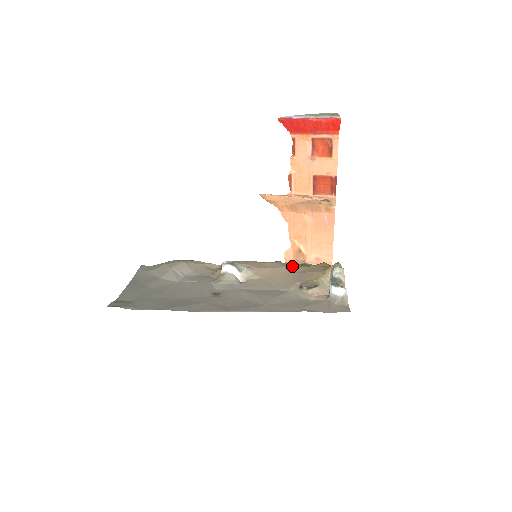
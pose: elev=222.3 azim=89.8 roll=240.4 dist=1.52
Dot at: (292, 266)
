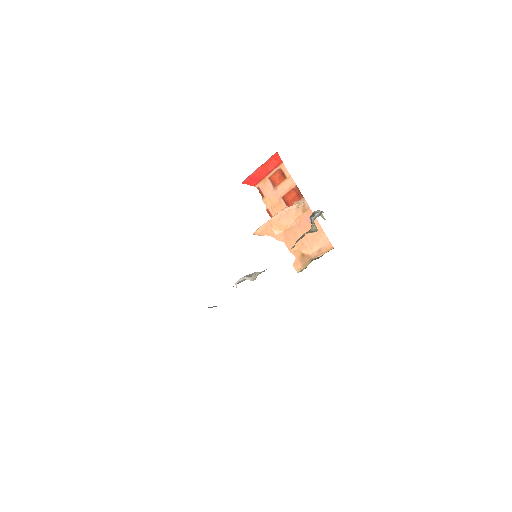
Dot at: occluded
